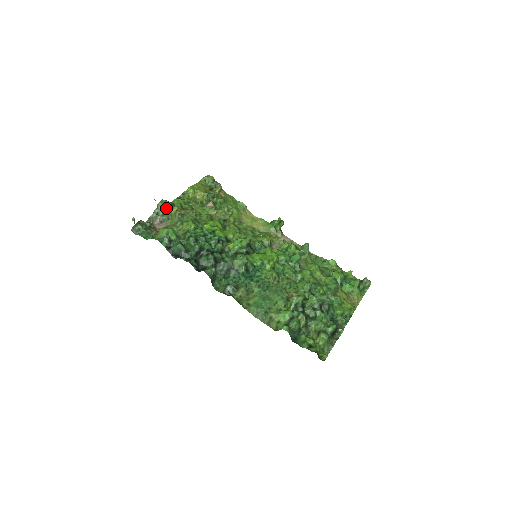
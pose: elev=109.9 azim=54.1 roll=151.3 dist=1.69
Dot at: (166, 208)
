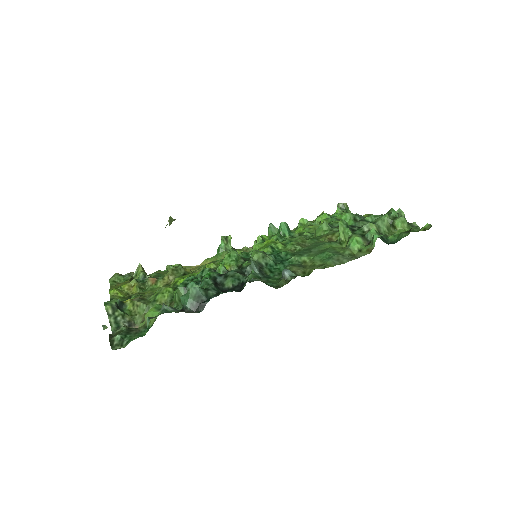
Dot at: (118, 308)
